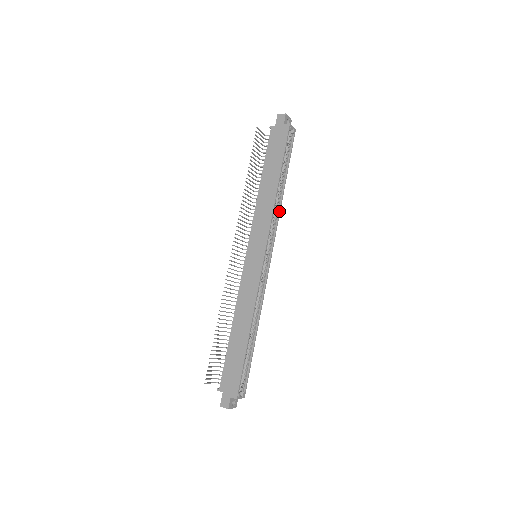
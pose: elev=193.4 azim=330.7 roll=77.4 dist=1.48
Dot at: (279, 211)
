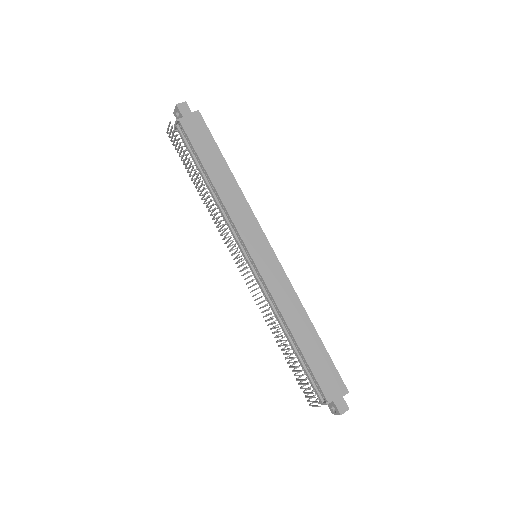
Dot at: occluded
